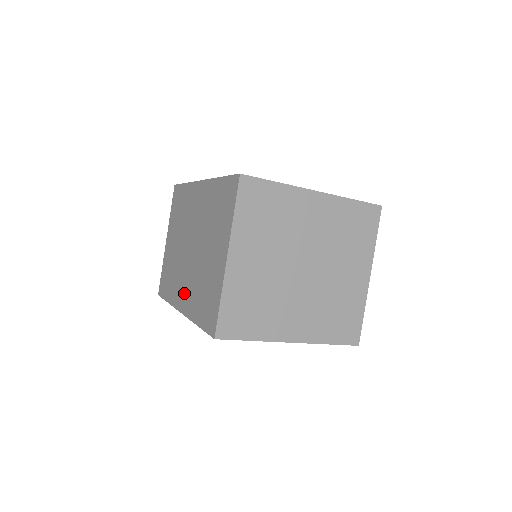
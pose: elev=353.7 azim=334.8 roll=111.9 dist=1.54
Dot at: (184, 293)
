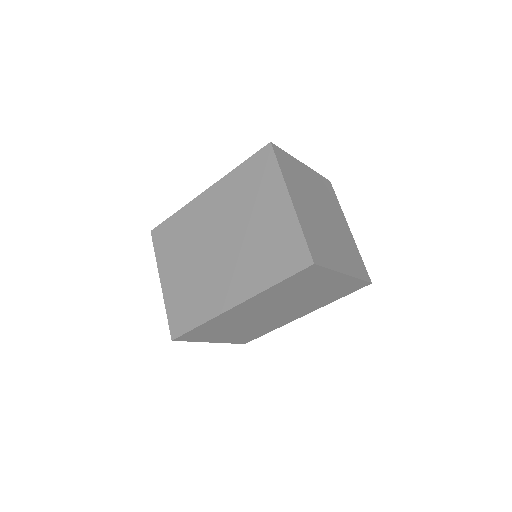
Dot at: occluded
